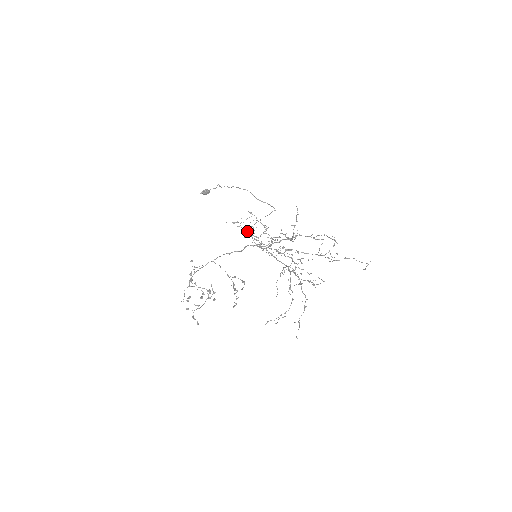
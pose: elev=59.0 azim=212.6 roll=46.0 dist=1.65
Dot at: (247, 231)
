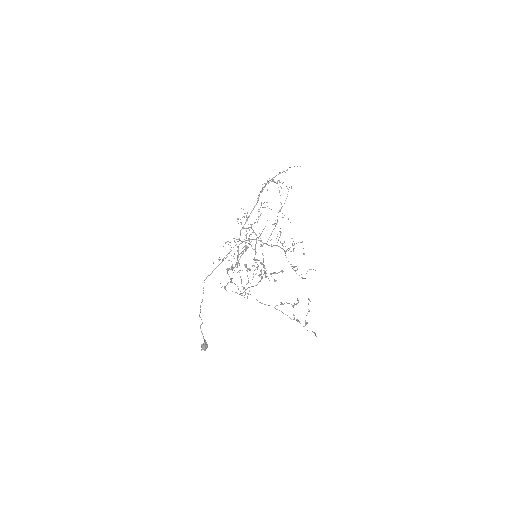
Dot at: occluded
